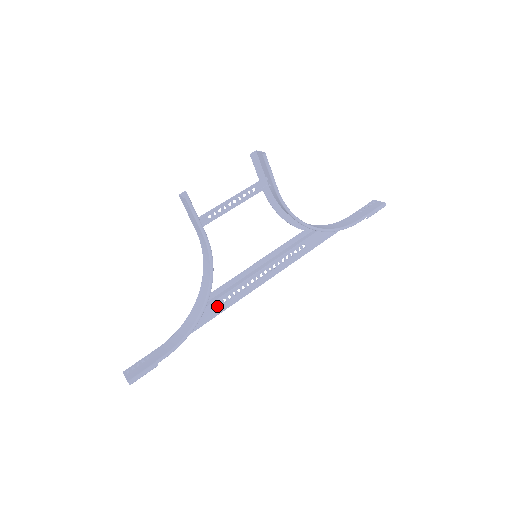
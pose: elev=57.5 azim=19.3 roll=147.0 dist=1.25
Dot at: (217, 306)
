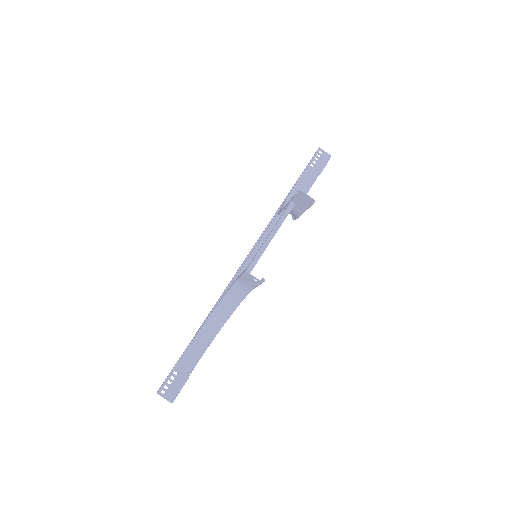
Dot at: occluded
